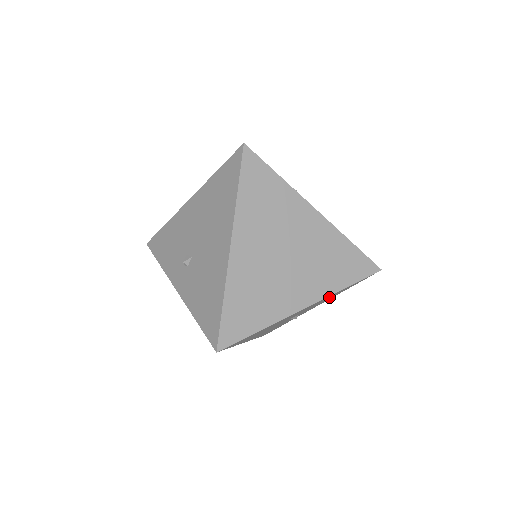
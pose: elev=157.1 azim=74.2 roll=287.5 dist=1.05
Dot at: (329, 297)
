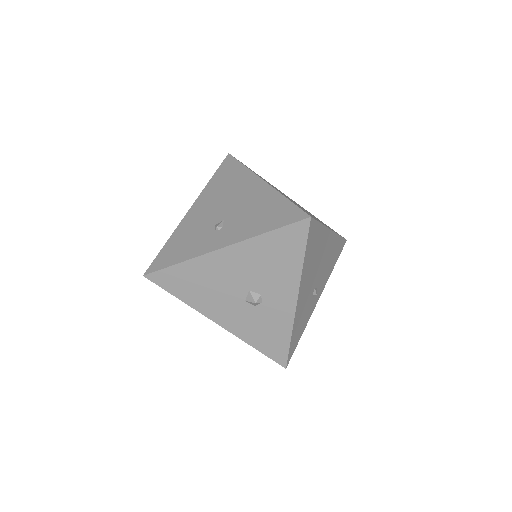
Dot at: (332, 256)
